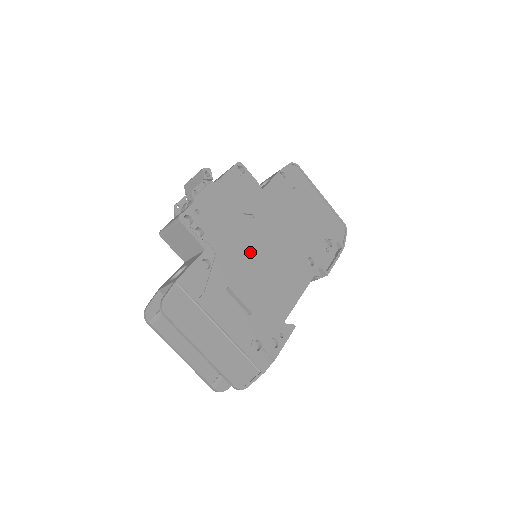
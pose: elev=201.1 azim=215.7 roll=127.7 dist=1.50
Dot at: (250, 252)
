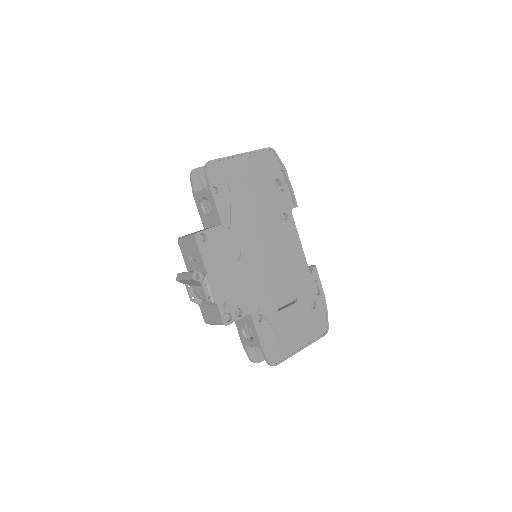
Dot at: (263, 273)
